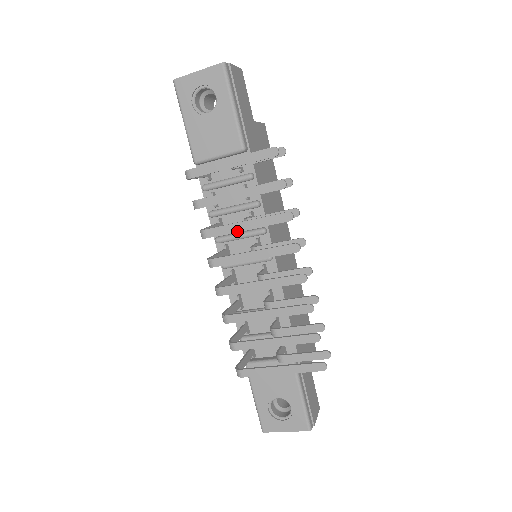
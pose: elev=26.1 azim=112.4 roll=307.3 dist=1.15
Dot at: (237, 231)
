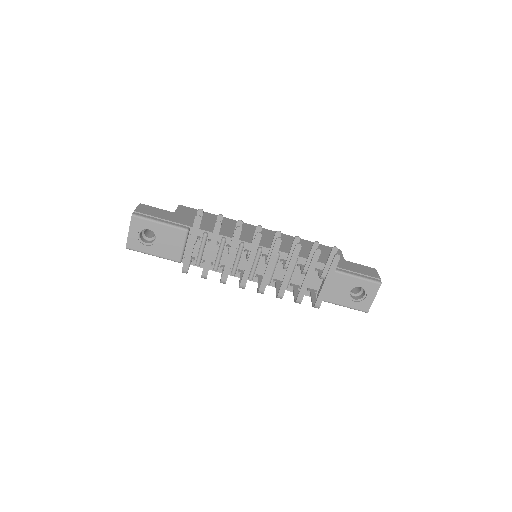
Dot at: (231, 262)
